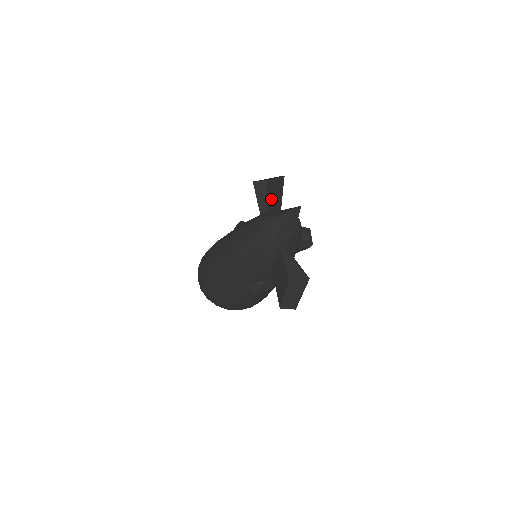
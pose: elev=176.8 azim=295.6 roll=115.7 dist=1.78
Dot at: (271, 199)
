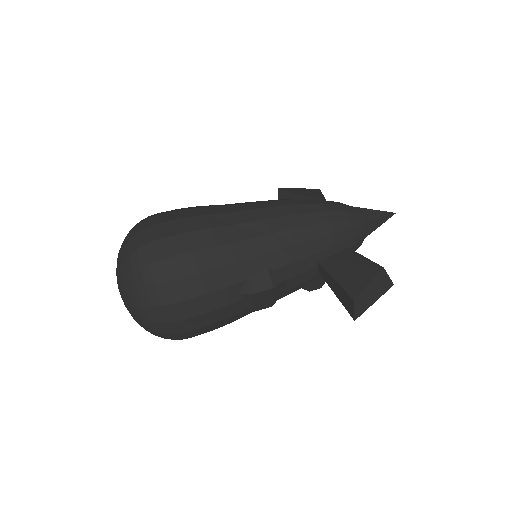
Dot at: occluded
